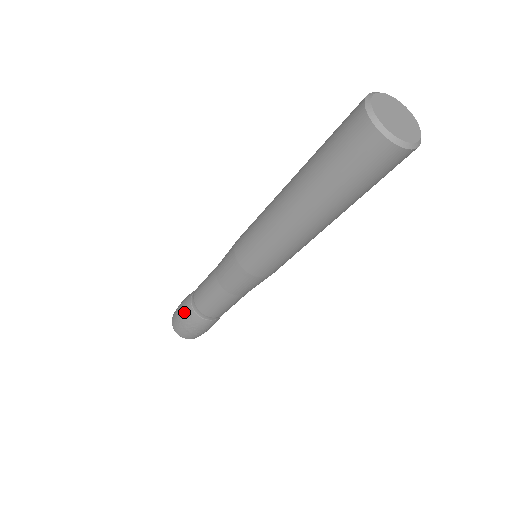
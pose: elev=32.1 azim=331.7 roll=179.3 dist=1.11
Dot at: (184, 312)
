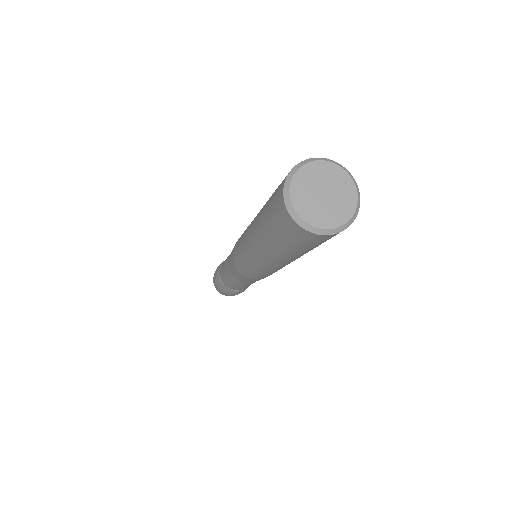
Dot at: (217, 282)
